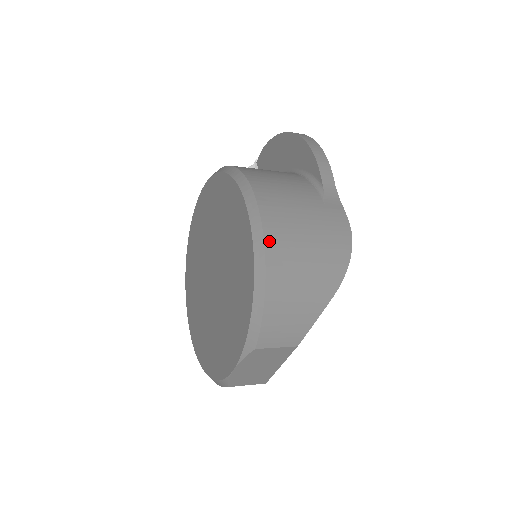
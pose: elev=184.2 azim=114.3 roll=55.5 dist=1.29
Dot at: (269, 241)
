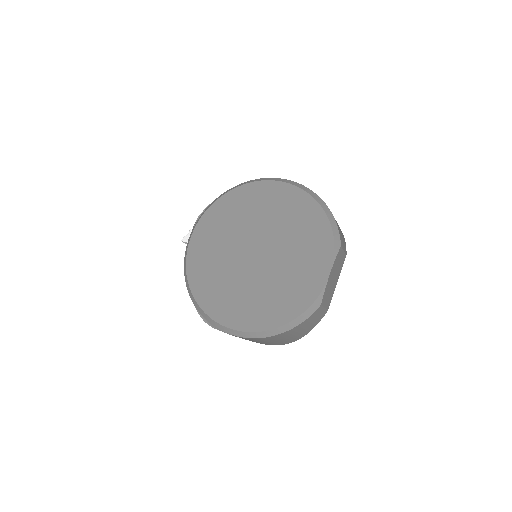
Dot at: (312, 191)
